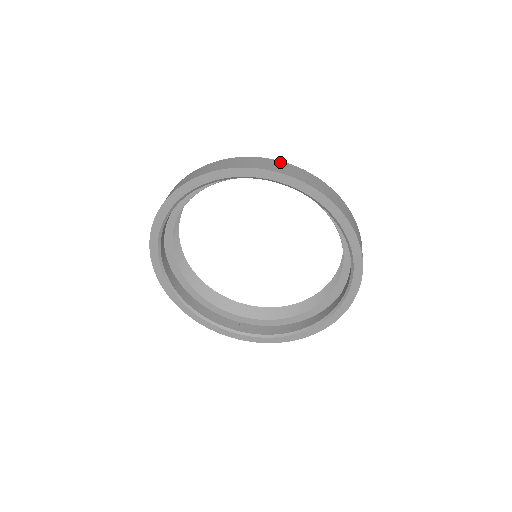
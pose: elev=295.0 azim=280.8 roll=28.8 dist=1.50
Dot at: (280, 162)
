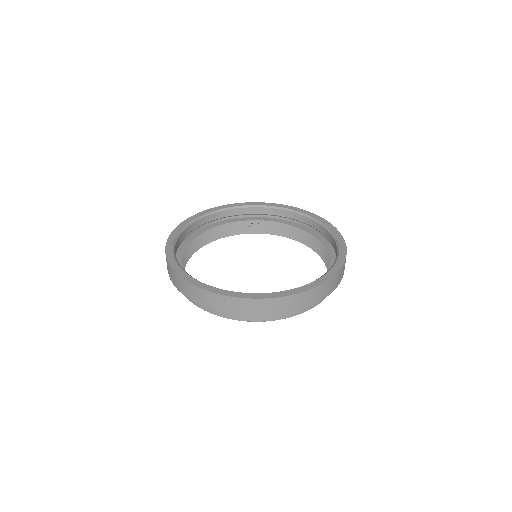
Dot at: occluded
